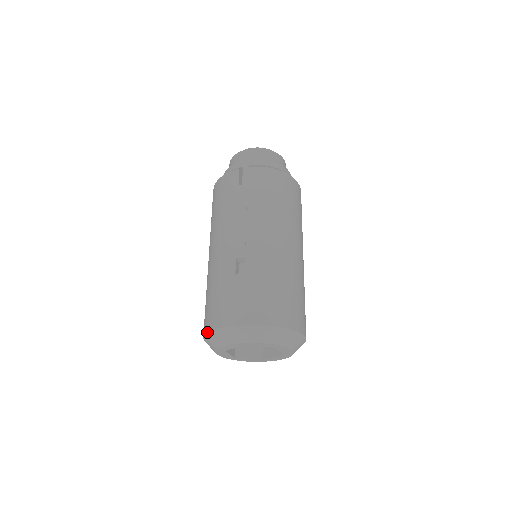
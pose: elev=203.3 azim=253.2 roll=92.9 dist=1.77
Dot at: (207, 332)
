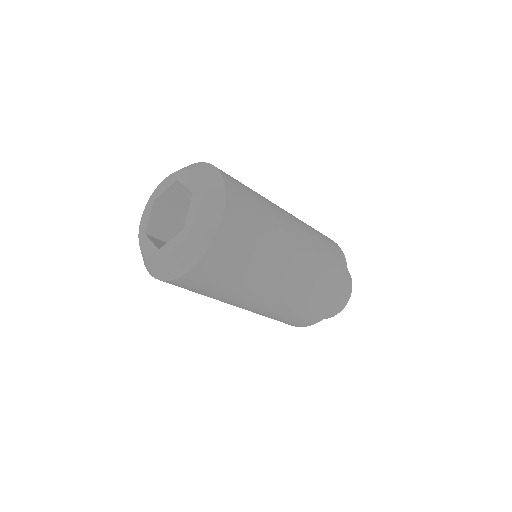
Dot at: occluded
